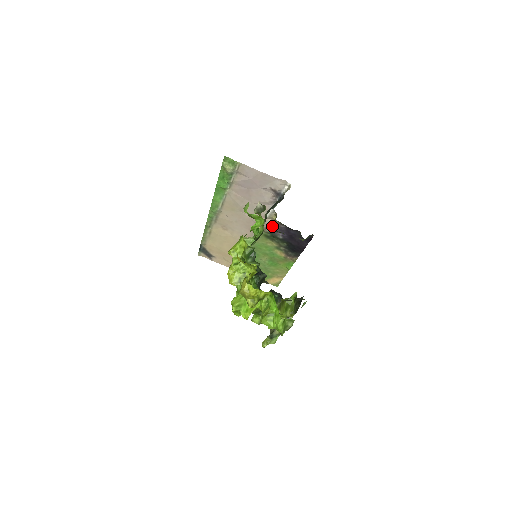
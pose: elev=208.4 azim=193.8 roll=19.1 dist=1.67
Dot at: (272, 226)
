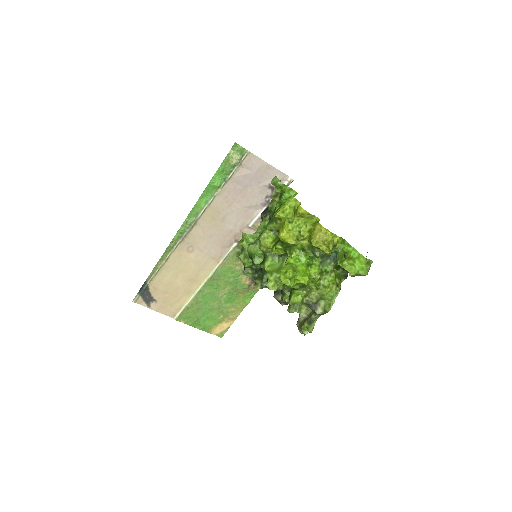
Dot at: occluded
